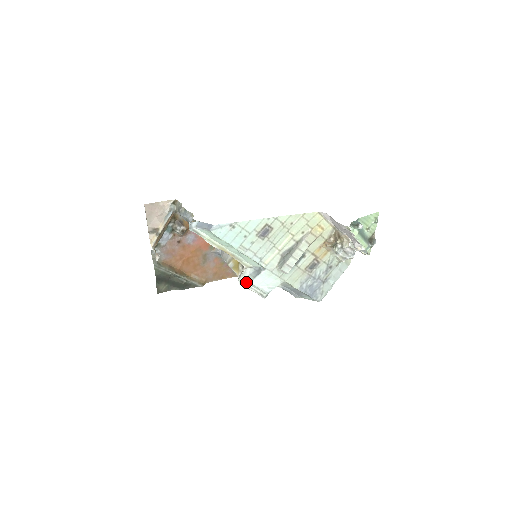
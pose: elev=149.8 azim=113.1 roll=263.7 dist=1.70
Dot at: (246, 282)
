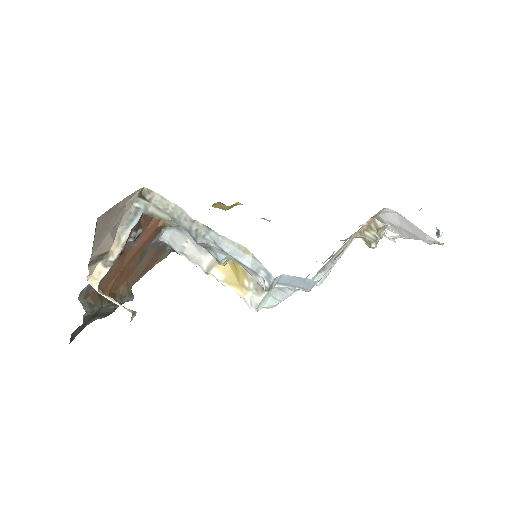
Dot at: occluded
